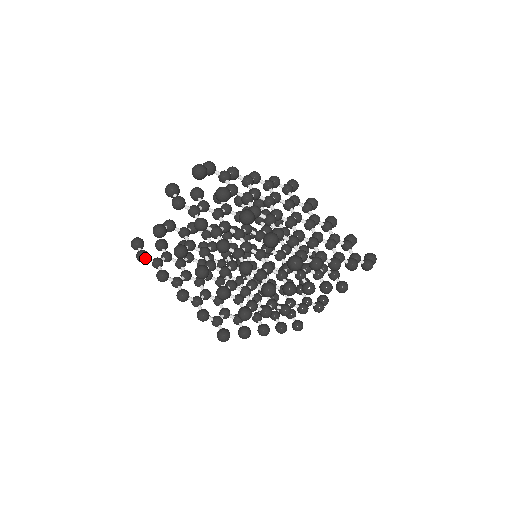
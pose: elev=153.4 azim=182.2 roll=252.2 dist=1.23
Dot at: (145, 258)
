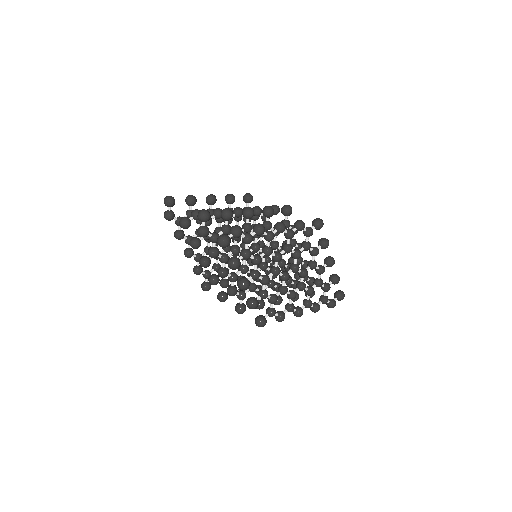
Dot at: (170, 220)
